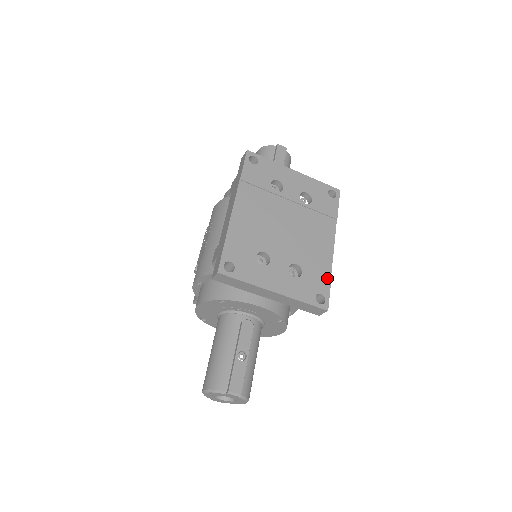
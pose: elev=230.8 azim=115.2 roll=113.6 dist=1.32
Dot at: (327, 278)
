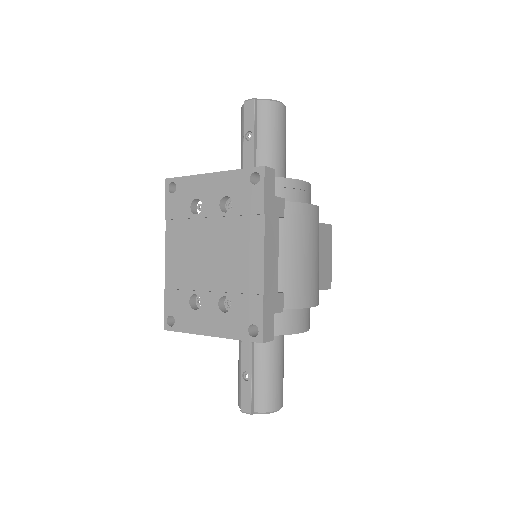
Dot at: (258, 302)
